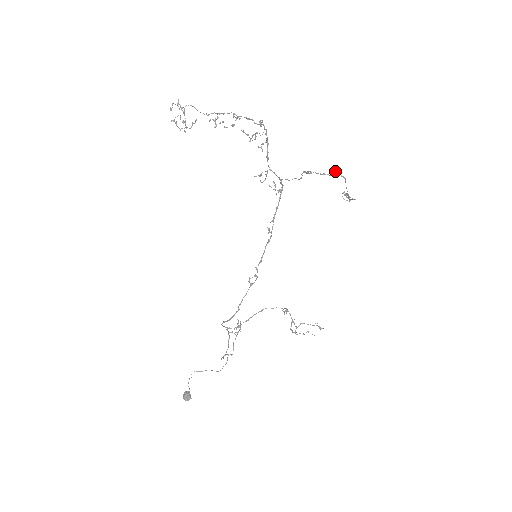
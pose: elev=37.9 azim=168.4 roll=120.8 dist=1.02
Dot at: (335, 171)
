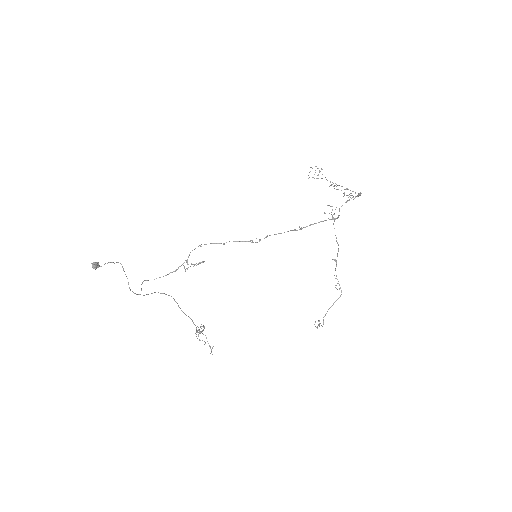
Dot at: (340, 288)
